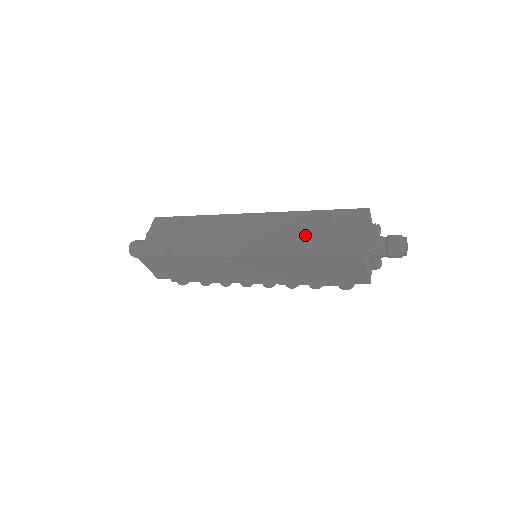
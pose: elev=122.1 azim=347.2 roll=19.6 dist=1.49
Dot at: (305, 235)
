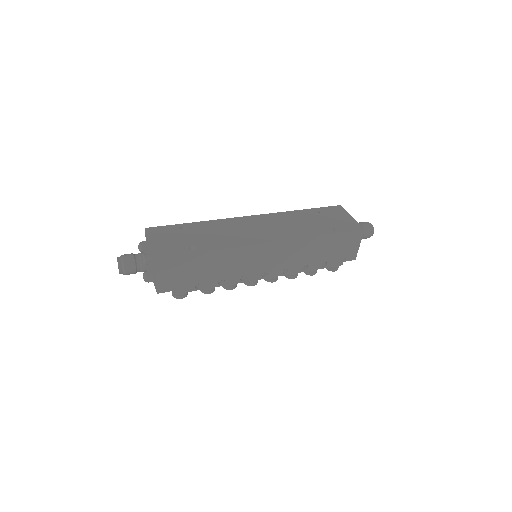
Dot at: (312, 223)
